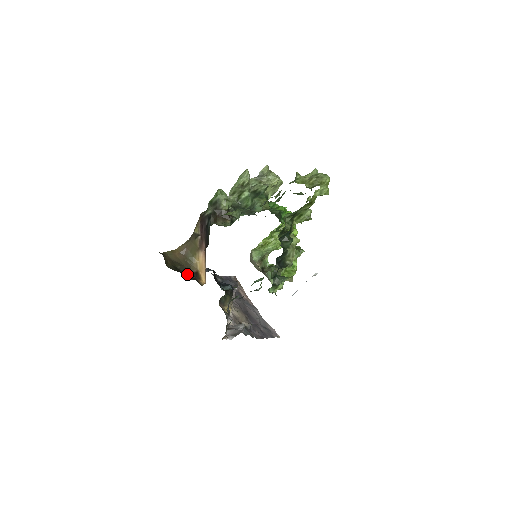
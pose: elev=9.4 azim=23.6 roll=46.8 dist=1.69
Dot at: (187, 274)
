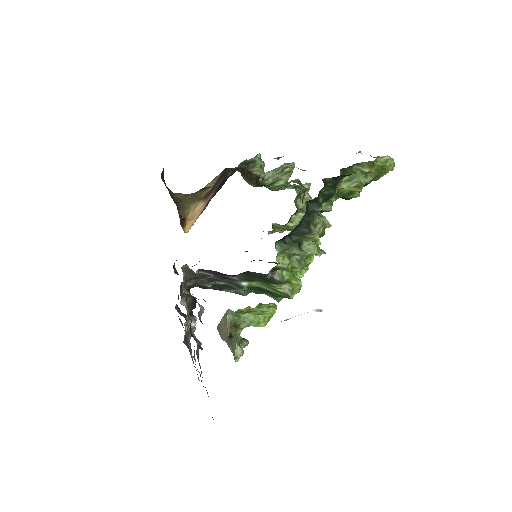
Dot at: (176, 202)
